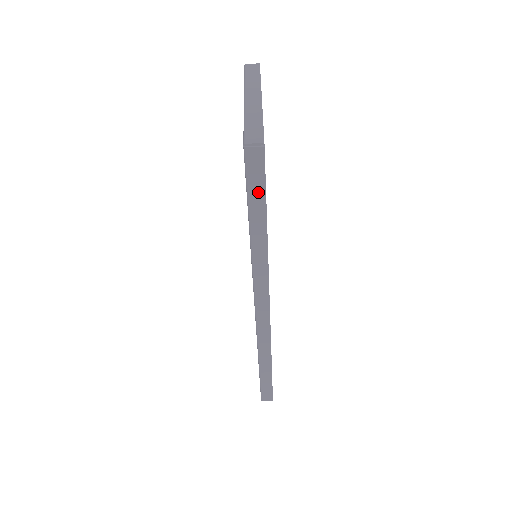
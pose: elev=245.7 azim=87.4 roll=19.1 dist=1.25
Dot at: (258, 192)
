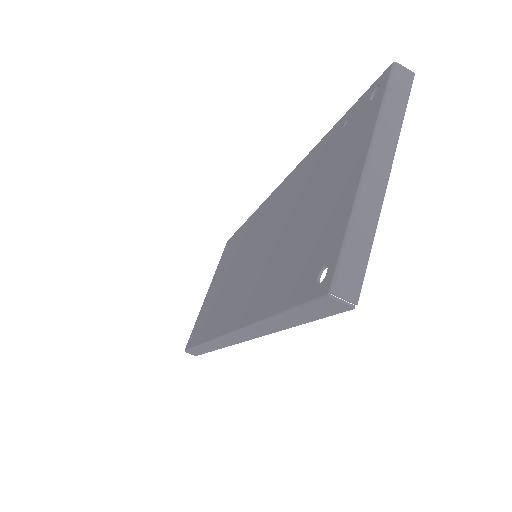
Dot at: (308, 315)
